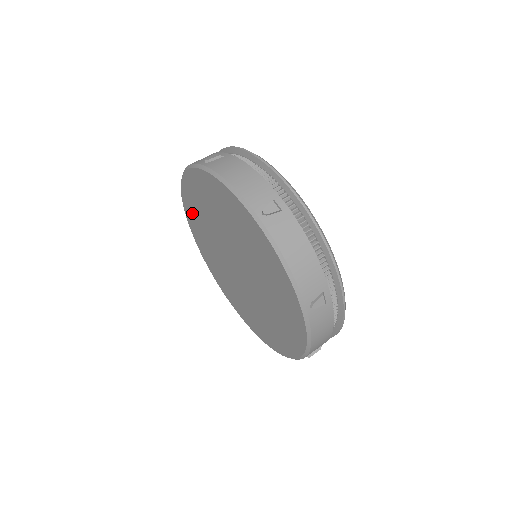
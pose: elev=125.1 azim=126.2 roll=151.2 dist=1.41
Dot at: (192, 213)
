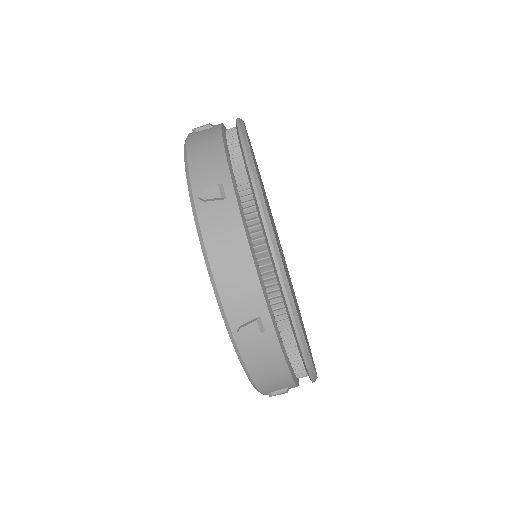
Dot at: occluded
